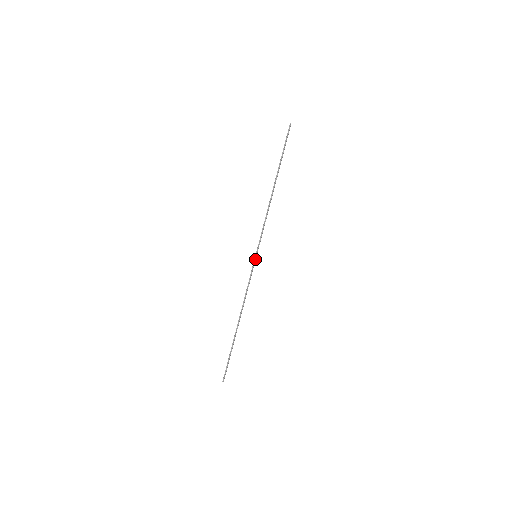
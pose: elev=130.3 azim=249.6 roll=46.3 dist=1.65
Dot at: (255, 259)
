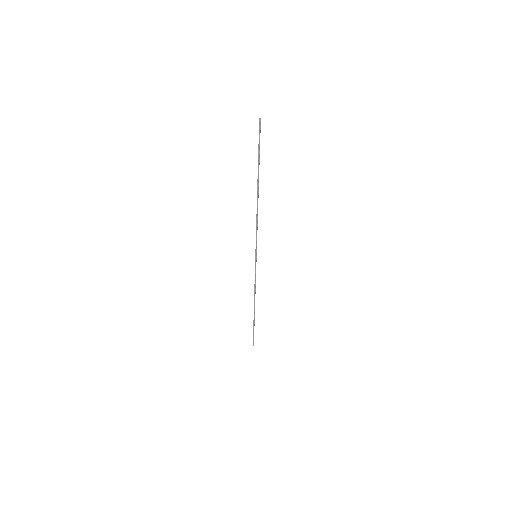
Dot at: (256, 259)
